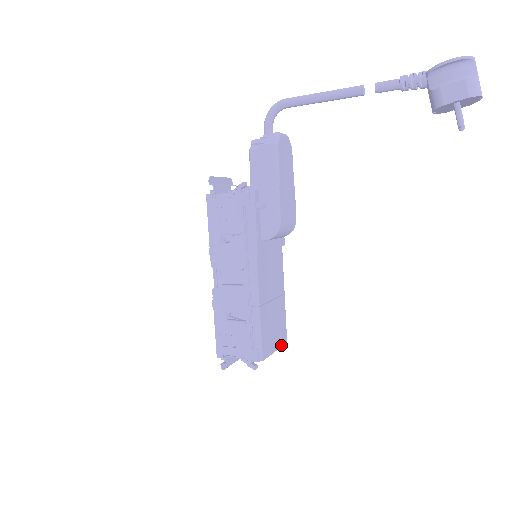
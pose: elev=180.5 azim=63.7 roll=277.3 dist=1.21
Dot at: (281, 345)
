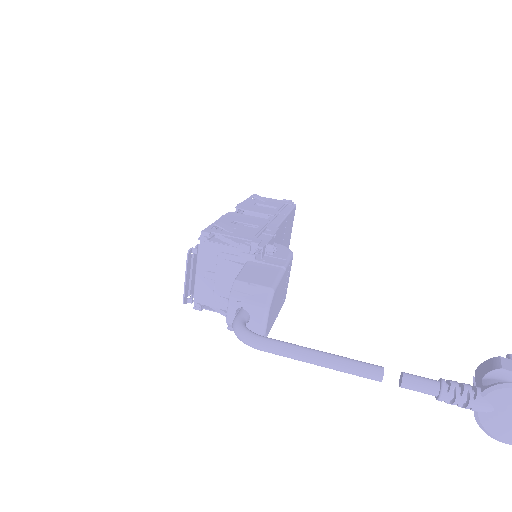
Dot at: (293, 220)
